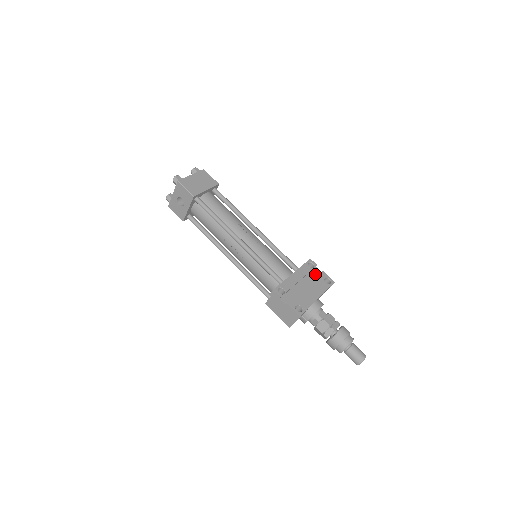
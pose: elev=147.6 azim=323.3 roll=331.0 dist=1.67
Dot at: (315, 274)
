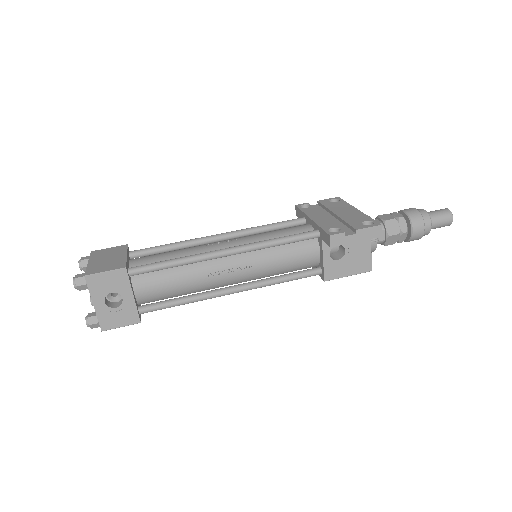
Dot at: (318, 208)
